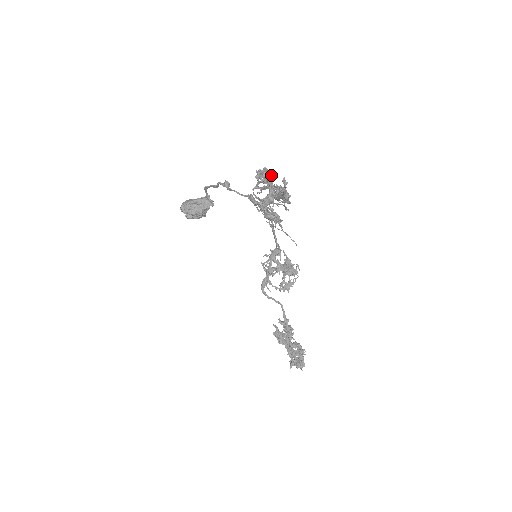
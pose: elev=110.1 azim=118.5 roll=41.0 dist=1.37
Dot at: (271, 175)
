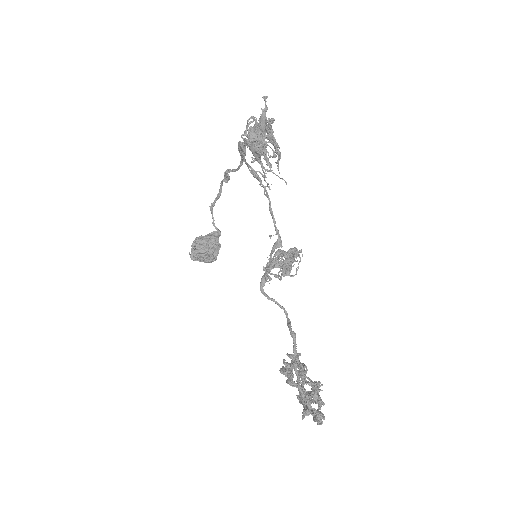
Dot at: occluded
